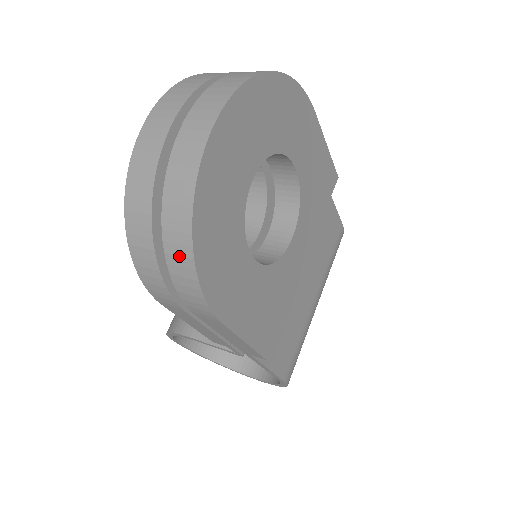
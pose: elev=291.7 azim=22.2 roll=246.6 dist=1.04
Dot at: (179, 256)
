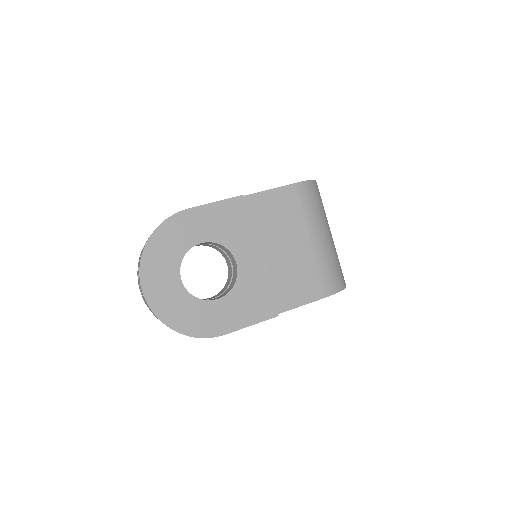
Dot at: occluded
